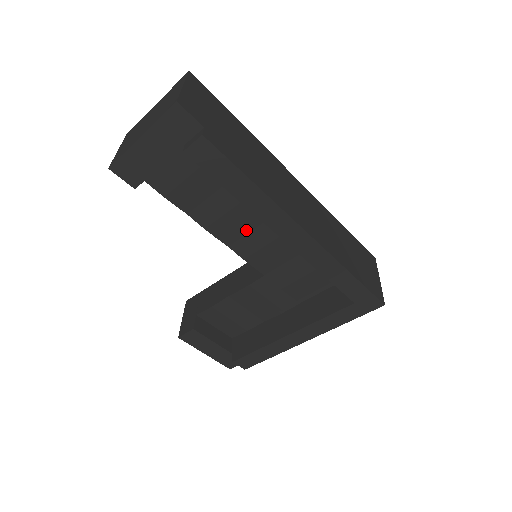
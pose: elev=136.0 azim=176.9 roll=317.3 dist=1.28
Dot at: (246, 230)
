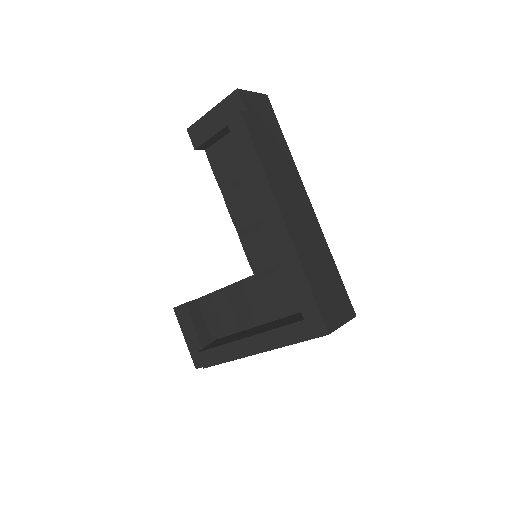
Dot at: (253, 220)
